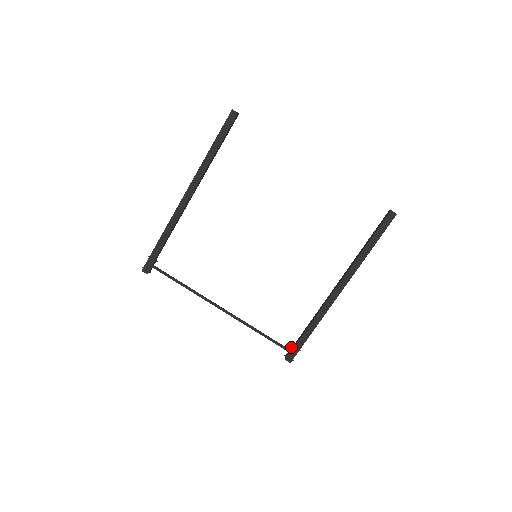
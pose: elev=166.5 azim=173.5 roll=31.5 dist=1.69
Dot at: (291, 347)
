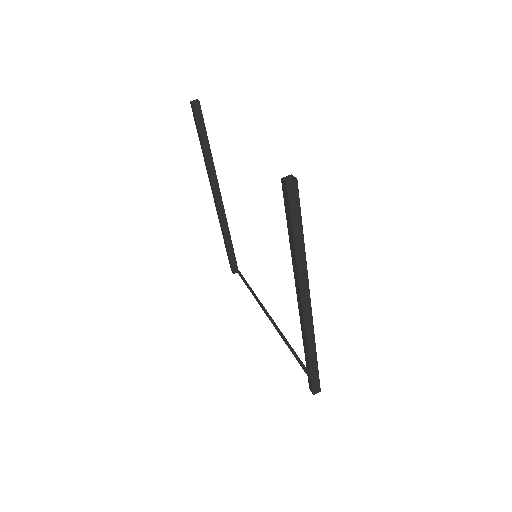
Dot at: occluded
